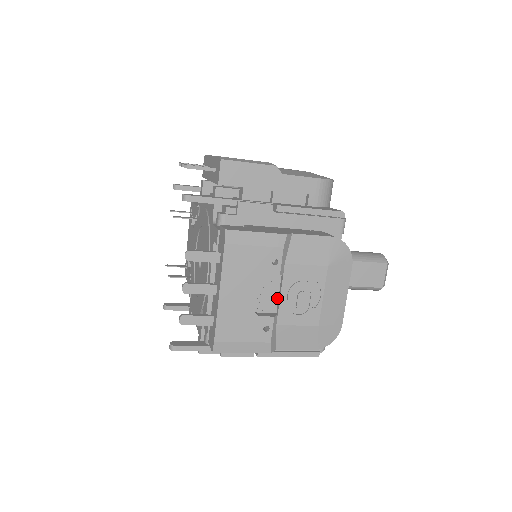
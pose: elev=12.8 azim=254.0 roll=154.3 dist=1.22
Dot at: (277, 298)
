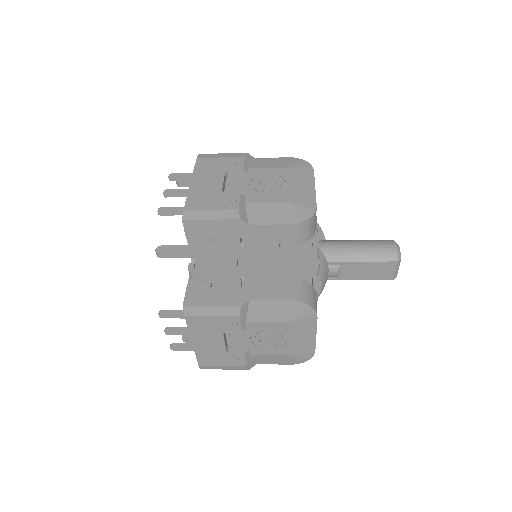
Dot at: (247, 338)
